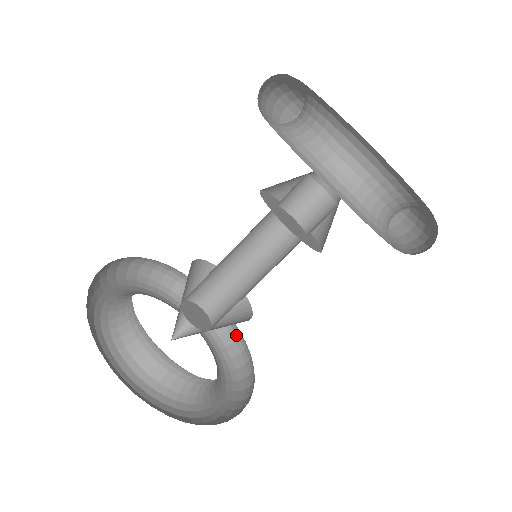
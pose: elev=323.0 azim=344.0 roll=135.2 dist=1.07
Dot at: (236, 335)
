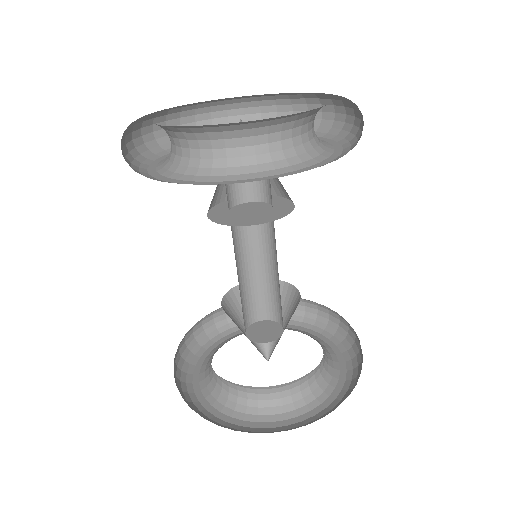
Dot at: (314, 305)
